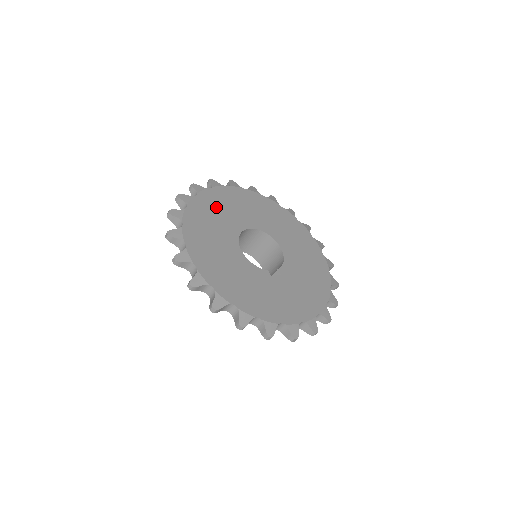
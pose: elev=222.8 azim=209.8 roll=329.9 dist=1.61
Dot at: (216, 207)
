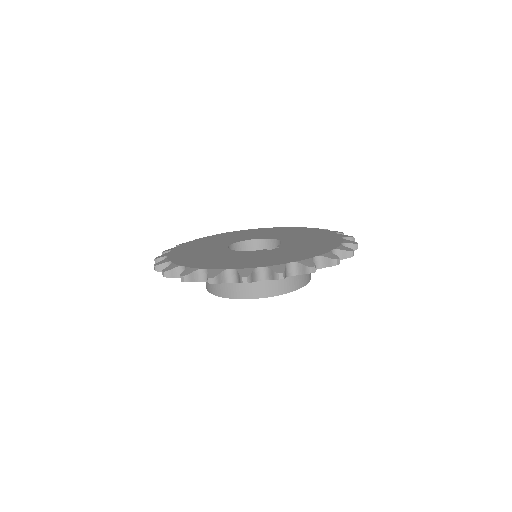
Dot at: (201, 244)
